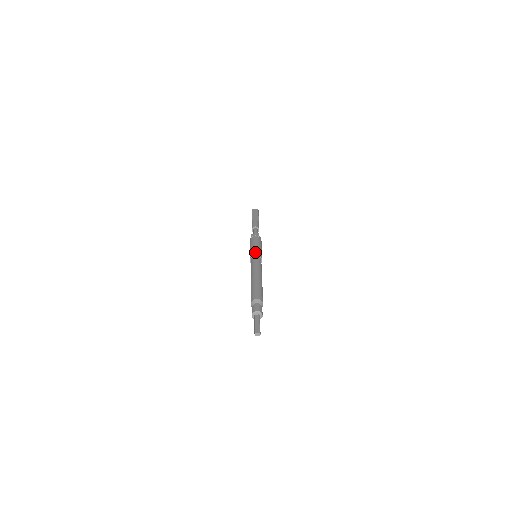
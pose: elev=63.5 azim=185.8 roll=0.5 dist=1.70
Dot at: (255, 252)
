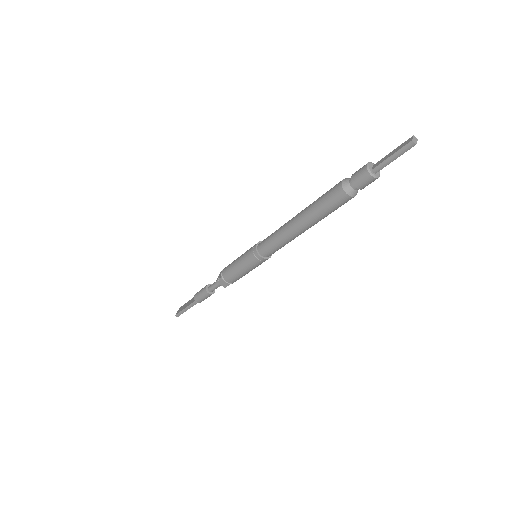
Dot at: (251, 248)
